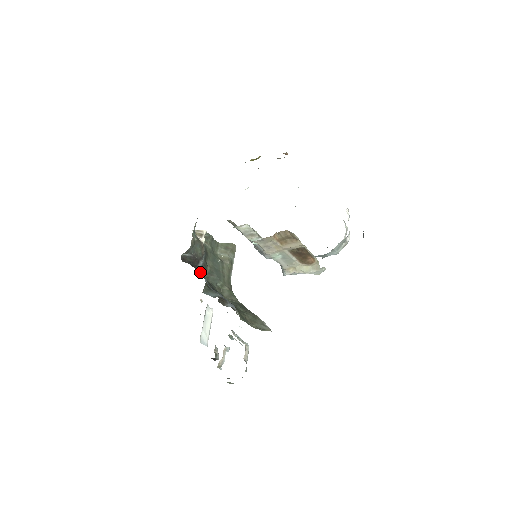
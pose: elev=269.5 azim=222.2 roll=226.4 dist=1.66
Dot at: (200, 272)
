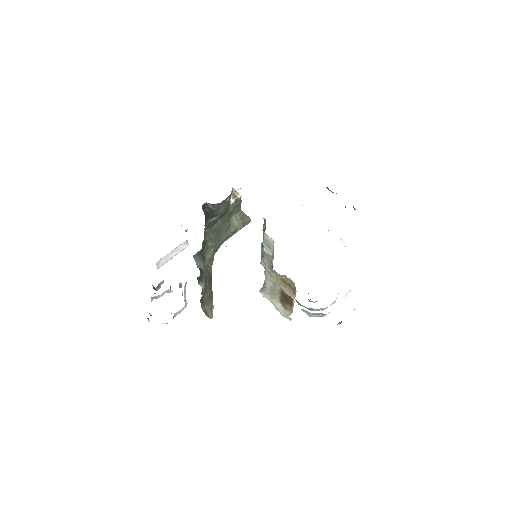
Dot at: (206, 225)
